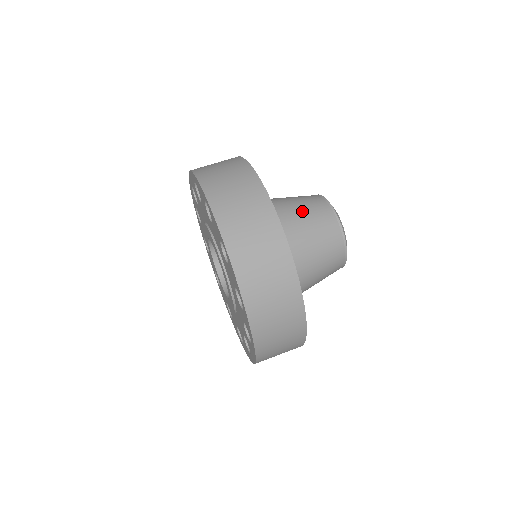
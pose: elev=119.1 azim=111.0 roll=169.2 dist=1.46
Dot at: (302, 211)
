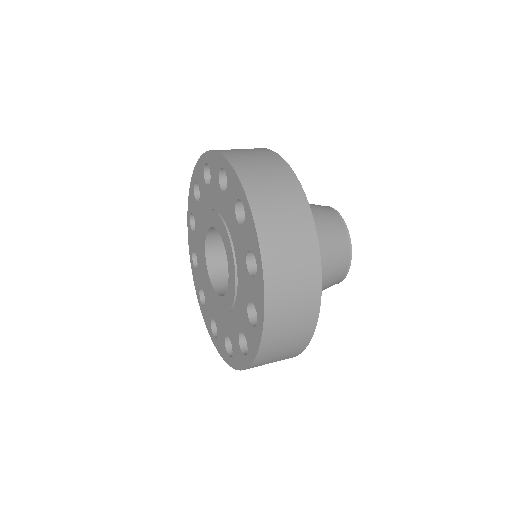
Dot at: occluded
